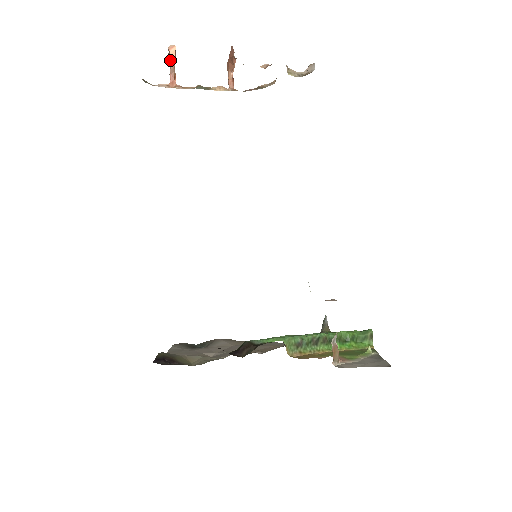
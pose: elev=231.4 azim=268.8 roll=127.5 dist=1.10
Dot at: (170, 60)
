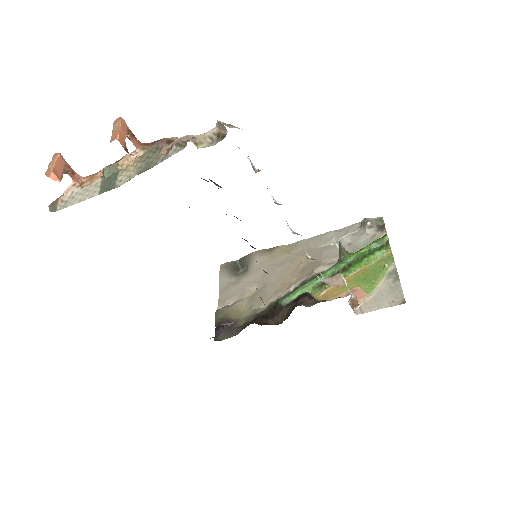
Dot at: occluded
